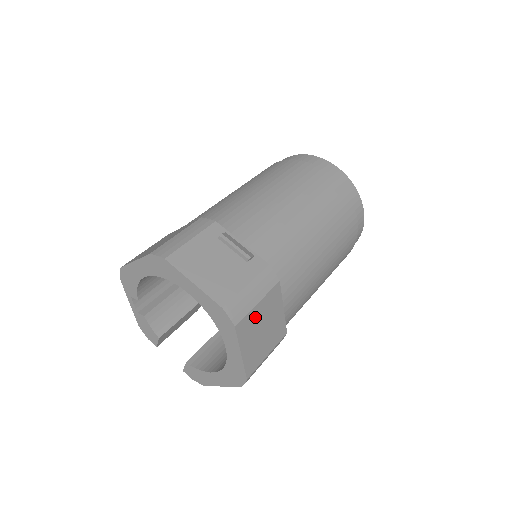
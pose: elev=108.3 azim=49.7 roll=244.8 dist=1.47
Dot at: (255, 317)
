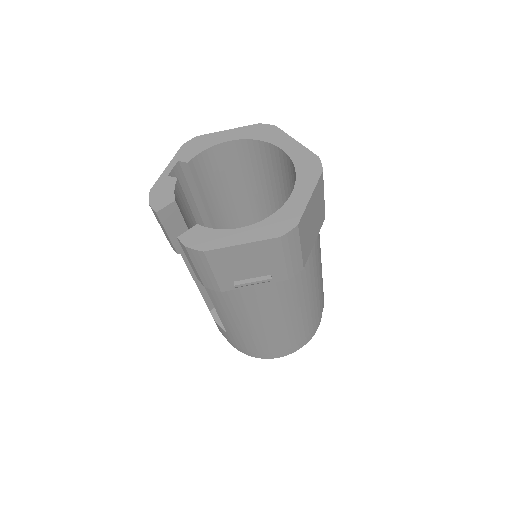
Dot at: (320, 199)
